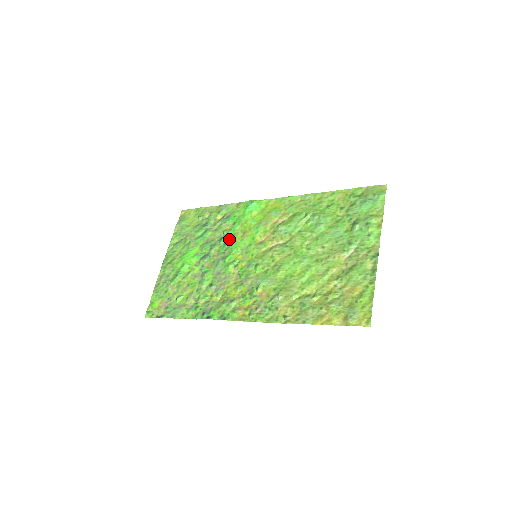
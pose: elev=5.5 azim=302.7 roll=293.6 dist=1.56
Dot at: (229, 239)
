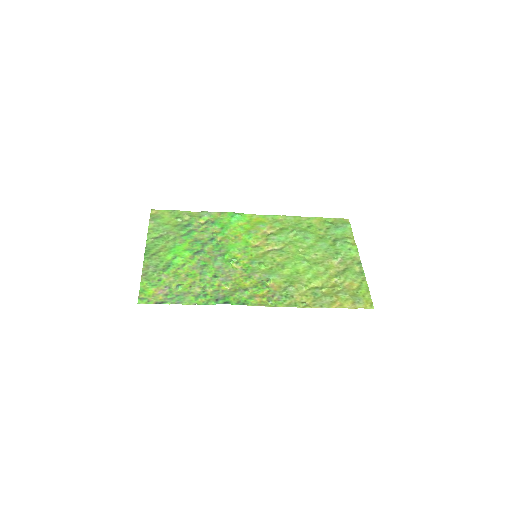
Dot at: (221, 240)
